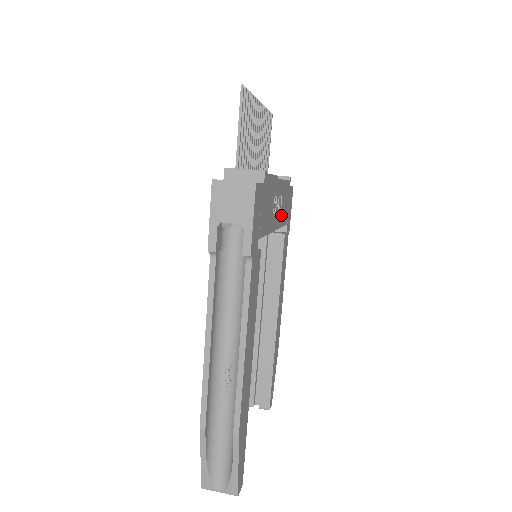
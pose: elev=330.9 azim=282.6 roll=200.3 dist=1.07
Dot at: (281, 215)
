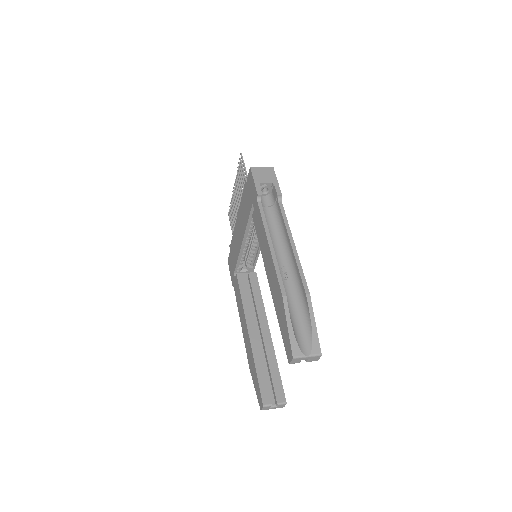
Dot at: occluded
